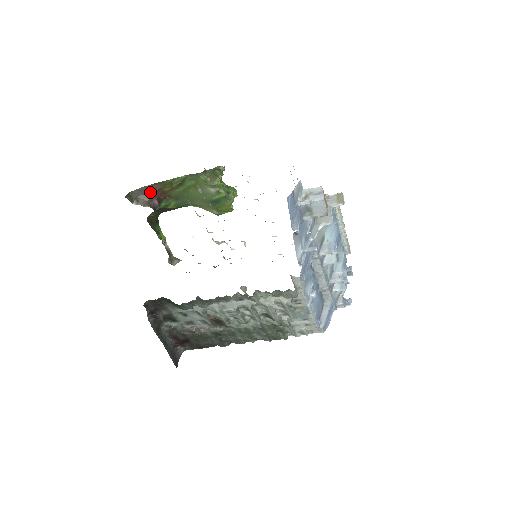
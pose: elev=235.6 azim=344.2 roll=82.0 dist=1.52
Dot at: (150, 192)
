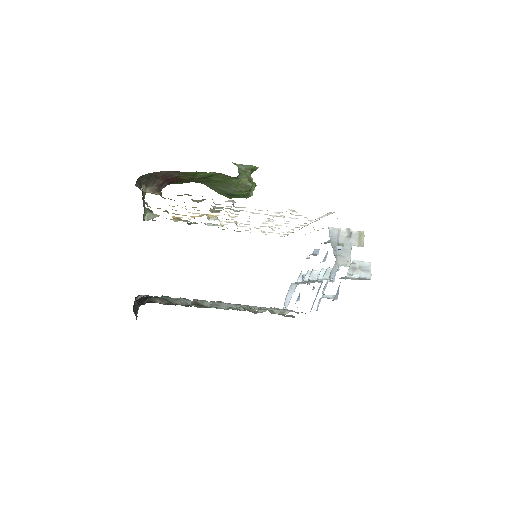
Dot at: (164, 177)
